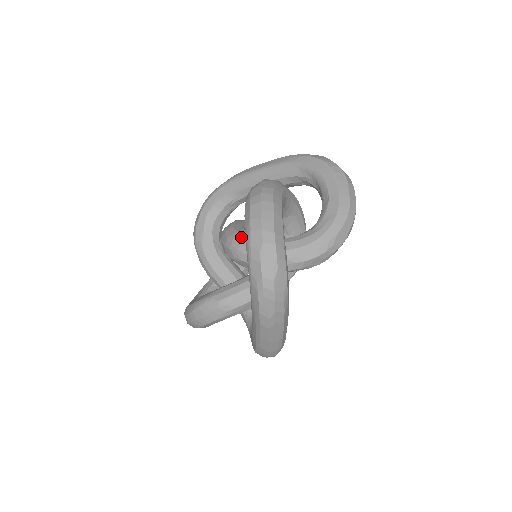
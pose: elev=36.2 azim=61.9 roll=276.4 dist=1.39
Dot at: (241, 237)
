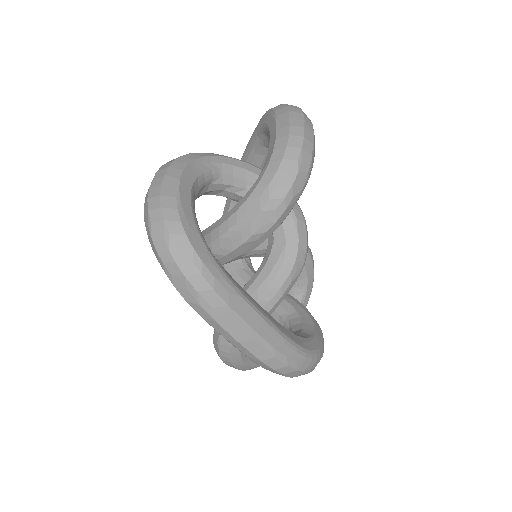
Dot at: occluded
